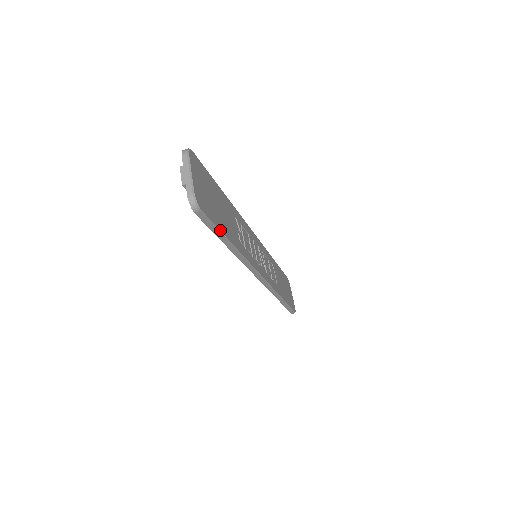
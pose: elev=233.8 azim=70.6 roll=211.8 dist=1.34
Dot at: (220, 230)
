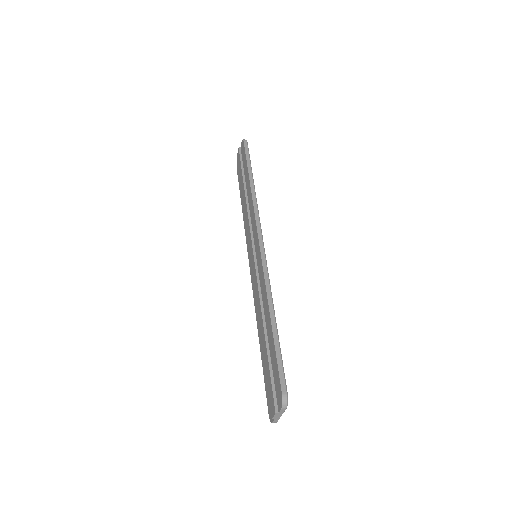
Dot at: occluded
